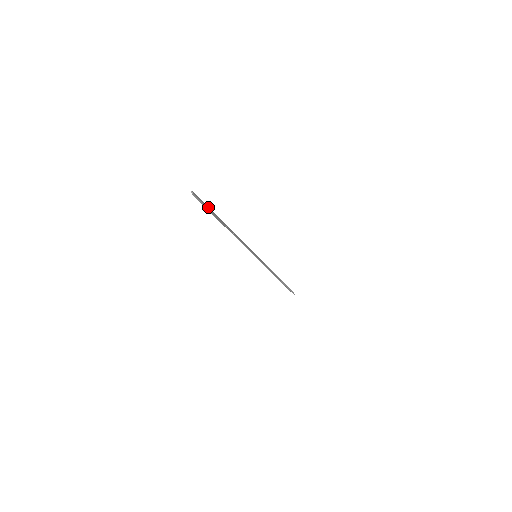
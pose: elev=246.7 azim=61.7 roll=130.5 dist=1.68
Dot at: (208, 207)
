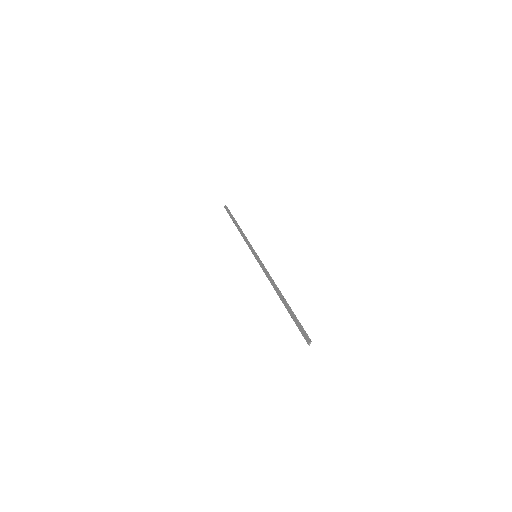
Dot at: (298, 320)
